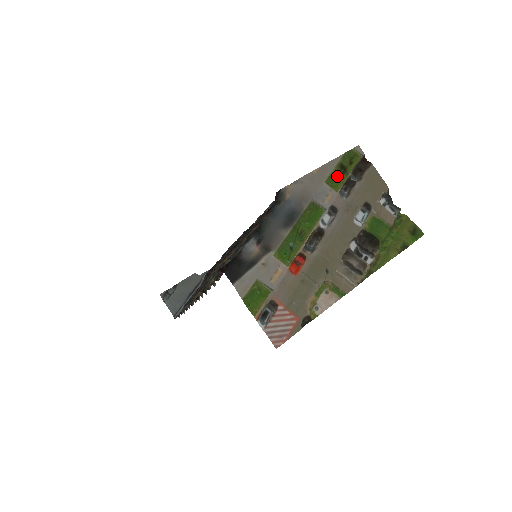
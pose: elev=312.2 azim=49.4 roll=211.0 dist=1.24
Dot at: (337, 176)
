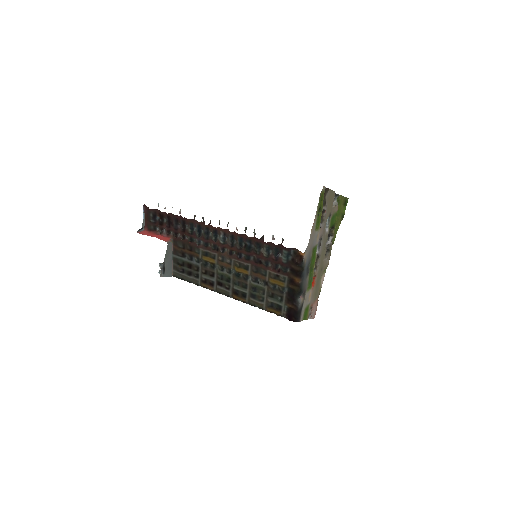
Dot at: (318, 219)
